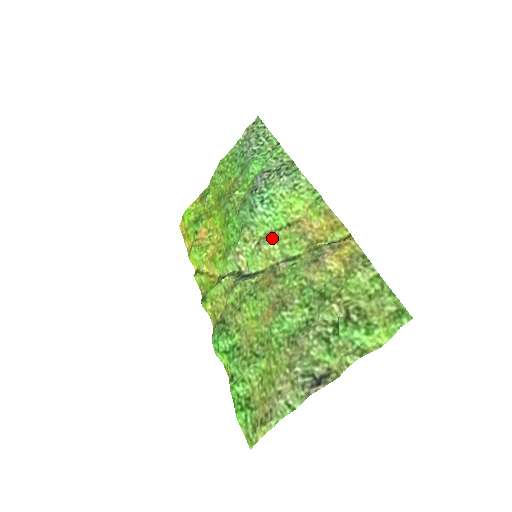
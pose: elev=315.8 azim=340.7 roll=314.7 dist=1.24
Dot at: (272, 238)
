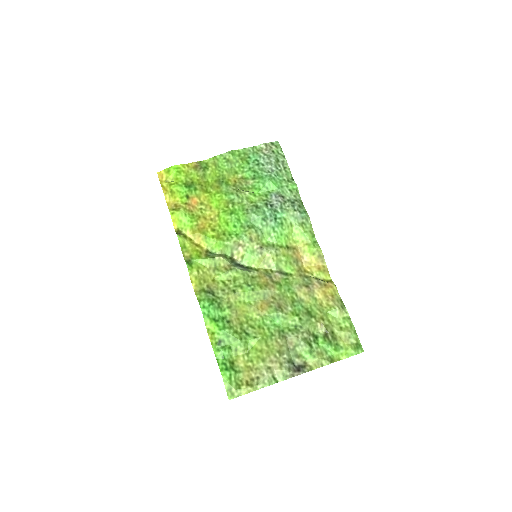
Dot at: (274, 250)
